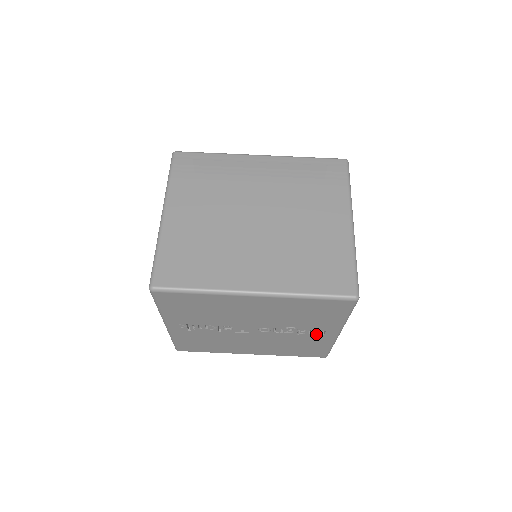
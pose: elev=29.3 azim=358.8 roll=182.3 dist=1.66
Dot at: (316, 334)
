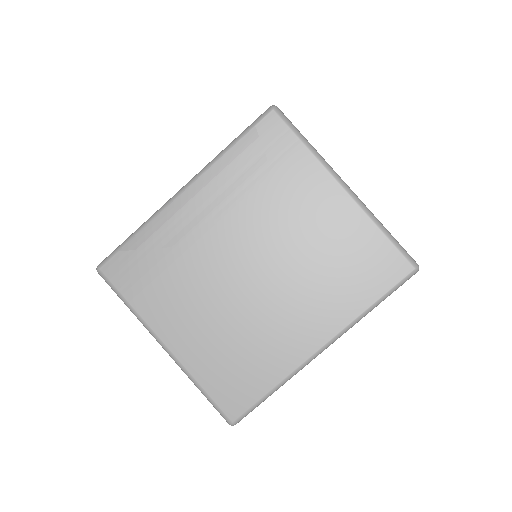
Dot at: occluded
